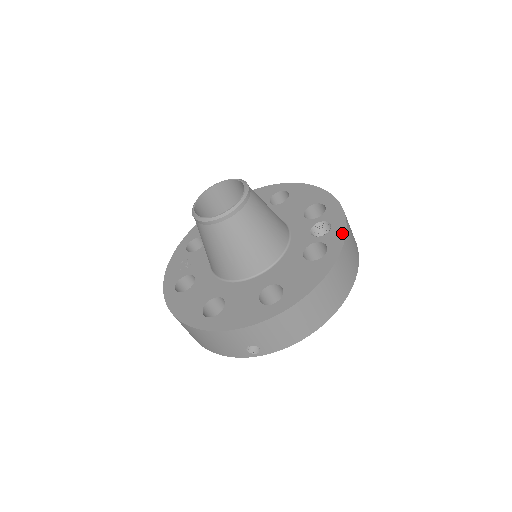
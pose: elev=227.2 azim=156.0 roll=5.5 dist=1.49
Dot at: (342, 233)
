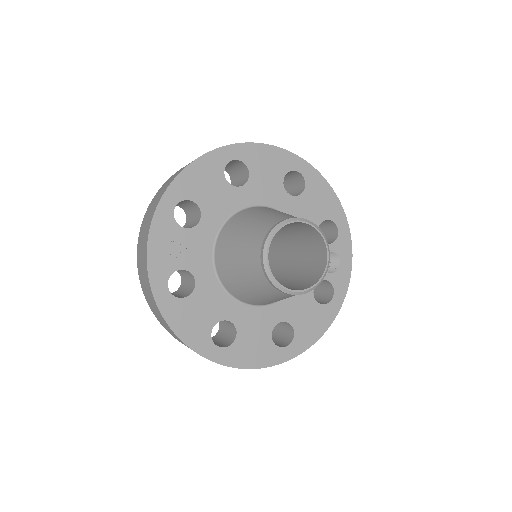
Dot at: (348, 278)
